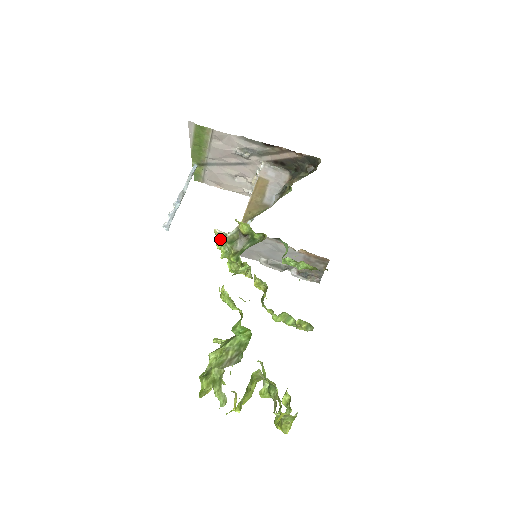
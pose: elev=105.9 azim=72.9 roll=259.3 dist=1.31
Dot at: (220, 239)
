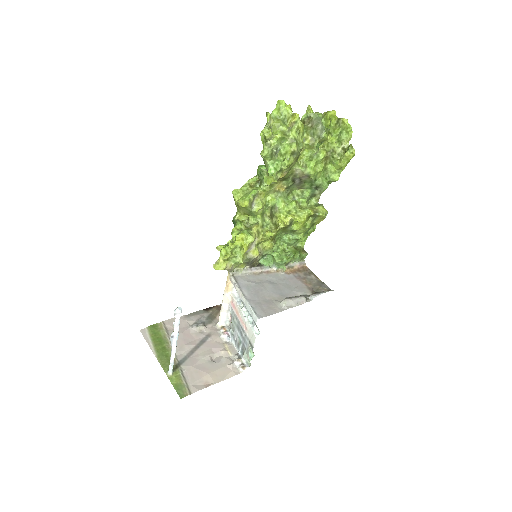
Dot at: (220, 256)
